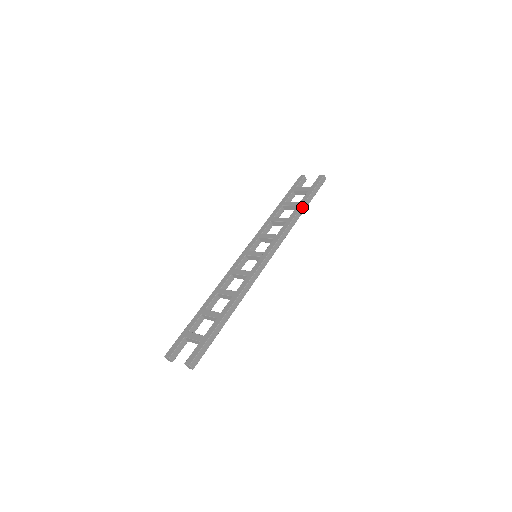
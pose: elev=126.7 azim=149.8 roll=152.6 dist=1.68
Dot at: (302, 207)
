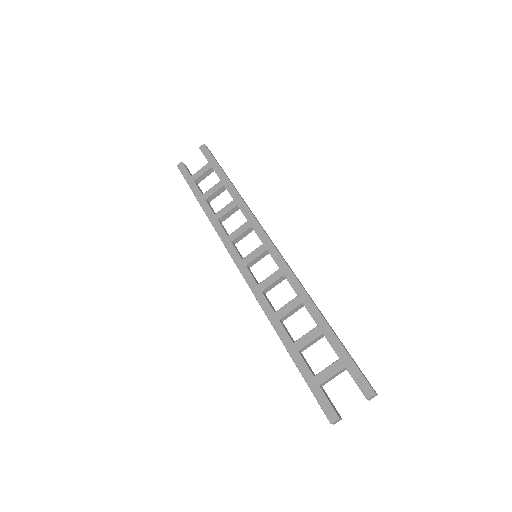
Dot at: (230, 182)
